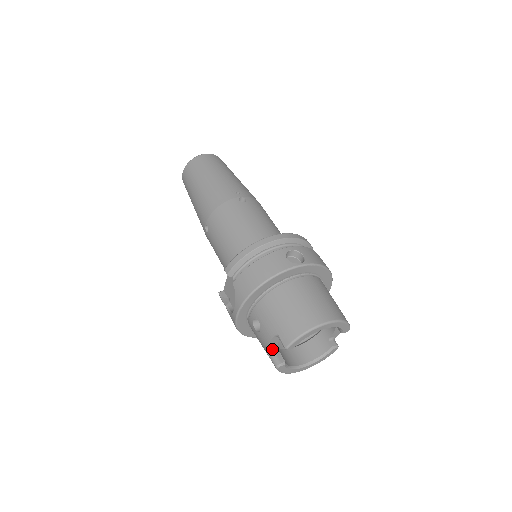
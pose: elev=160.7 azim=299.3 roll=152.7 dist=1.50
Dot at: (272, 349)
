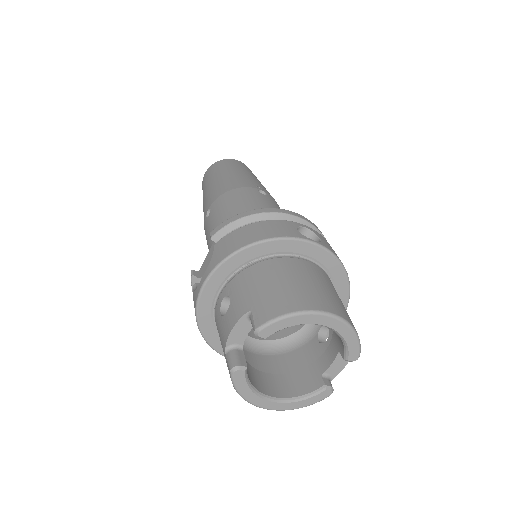
Dot at: (235, 345)
